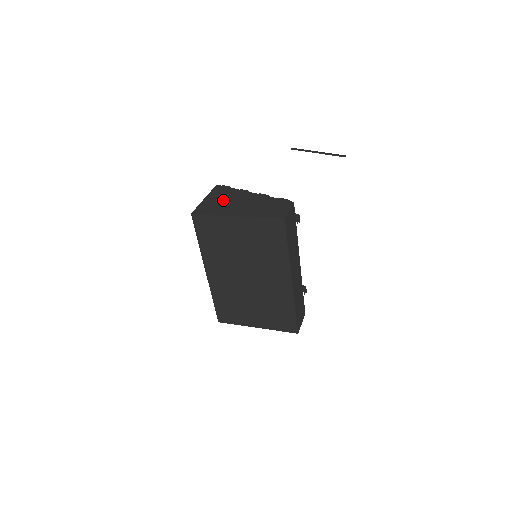
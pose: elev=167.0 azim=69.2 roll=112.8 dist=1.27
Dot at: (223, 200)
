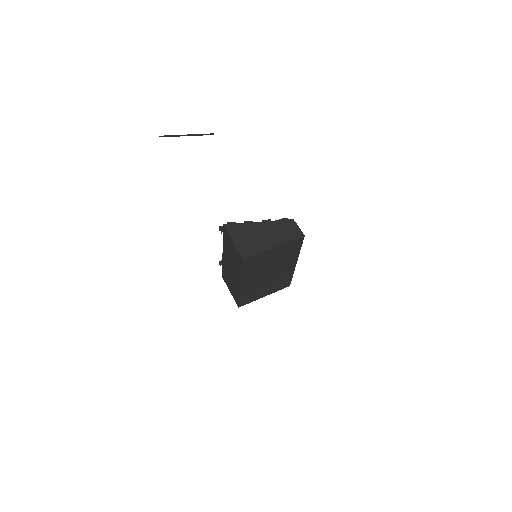
Dot at: (249, 237)
